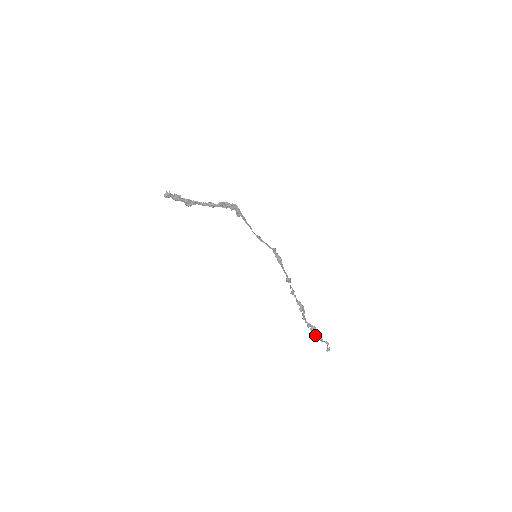
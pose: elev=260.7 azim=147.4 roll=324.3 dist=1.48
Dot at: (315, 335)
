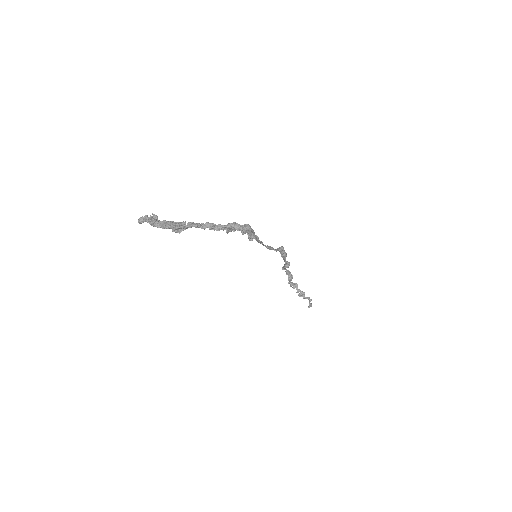
Dot at: occluded
